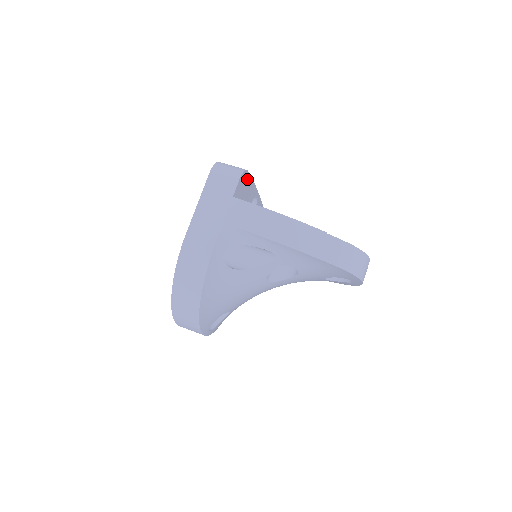
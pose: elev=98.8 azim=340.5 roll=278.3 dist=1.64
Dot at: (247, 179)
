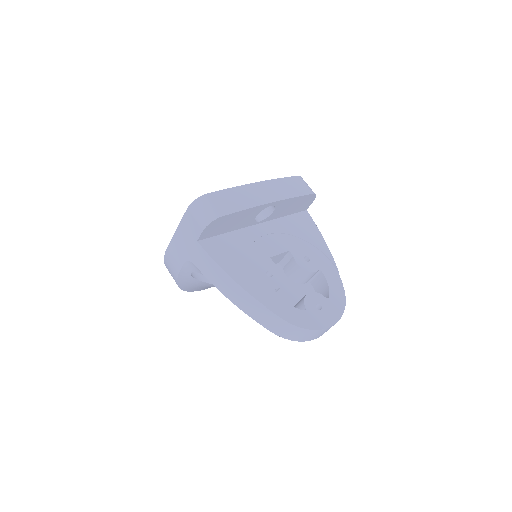
Dot at: (227, 217)
